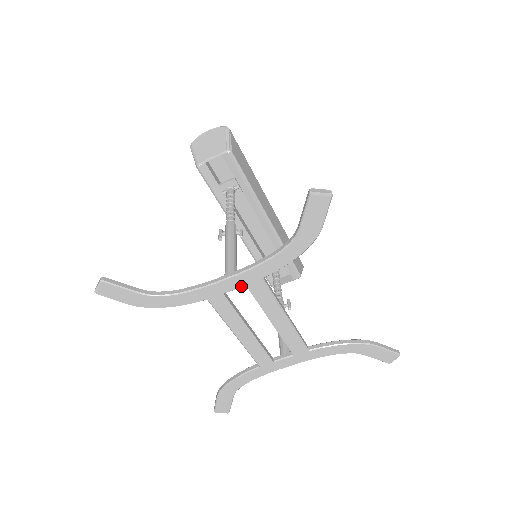
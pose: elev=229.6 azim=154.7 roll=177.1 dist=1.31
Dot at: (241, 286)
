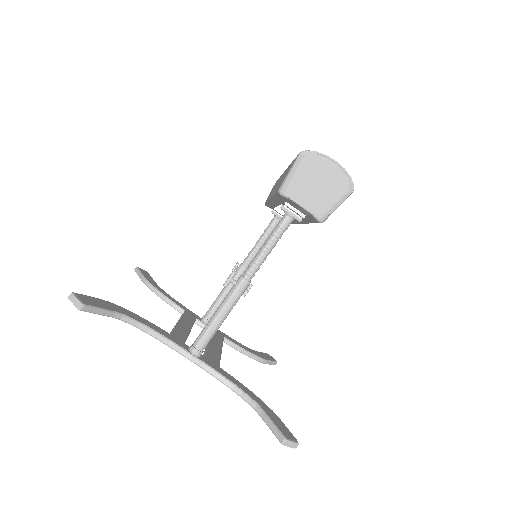
Dot at: occluded
